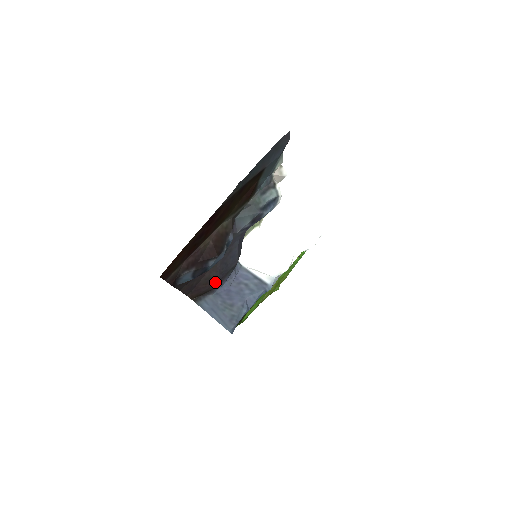
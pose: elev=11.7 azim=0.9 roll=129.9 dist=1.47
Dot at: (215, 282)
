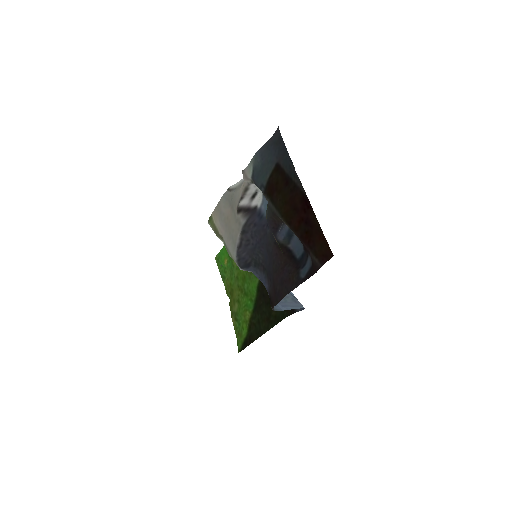
Dot at: (272, 284)
